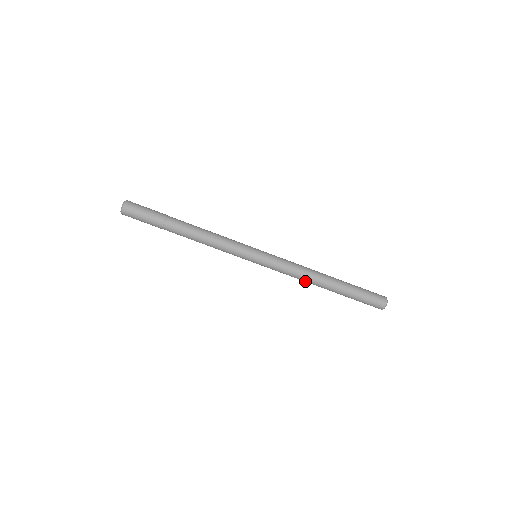
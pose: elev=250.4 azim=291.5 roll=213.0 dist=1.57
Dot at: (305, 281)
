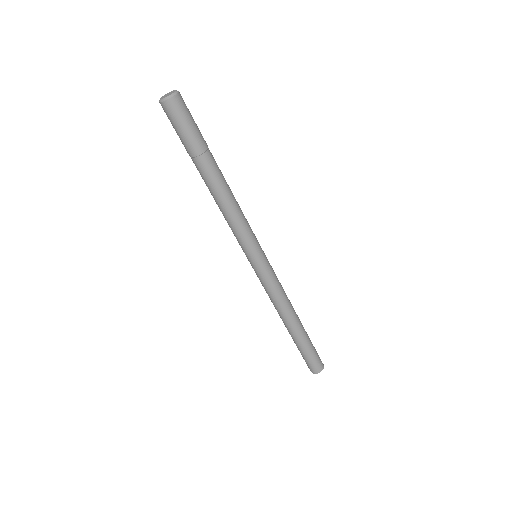
Dot at: (282, 310)
